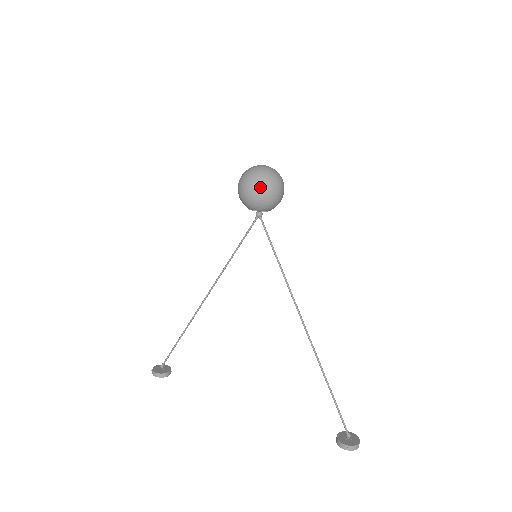
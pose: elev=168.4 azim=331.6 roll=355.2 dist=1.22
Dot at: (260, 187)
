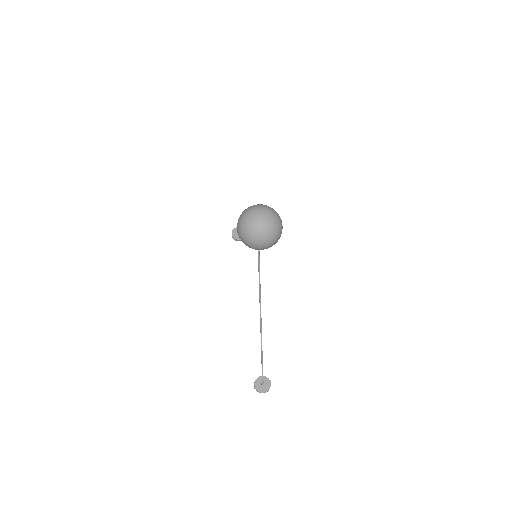
Dot at: (241, 236)
